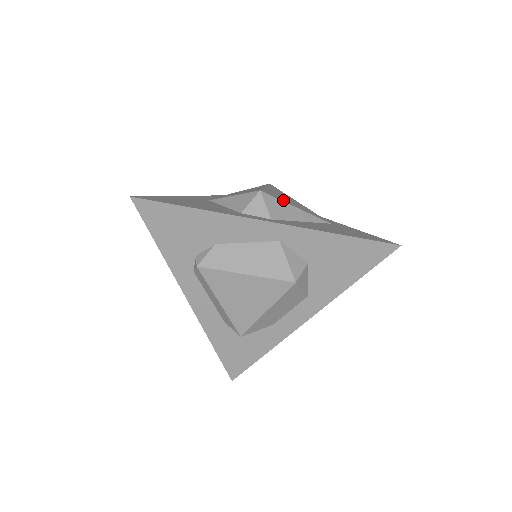
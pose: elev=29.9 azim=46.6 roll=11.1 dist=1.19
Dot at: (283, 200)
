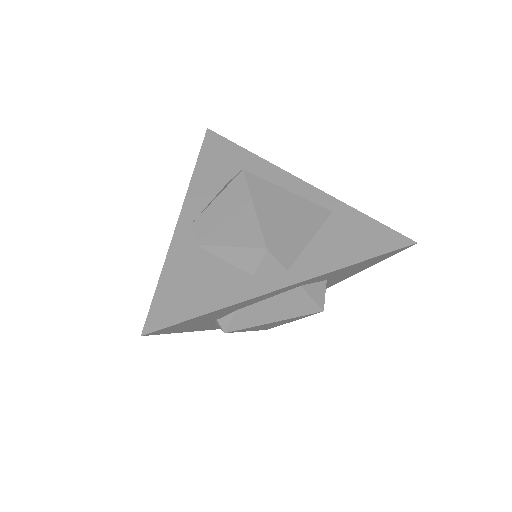
Dot at: (286, 231)
